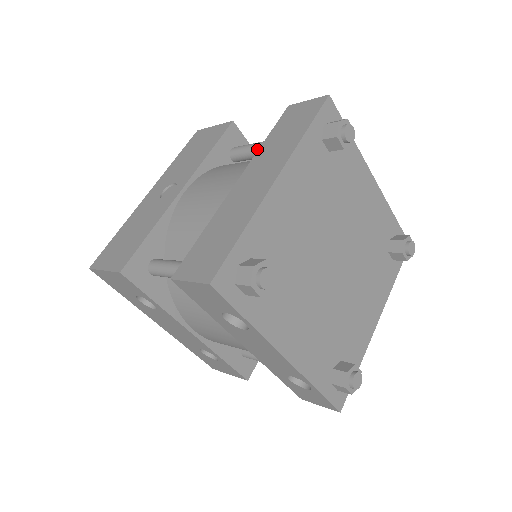
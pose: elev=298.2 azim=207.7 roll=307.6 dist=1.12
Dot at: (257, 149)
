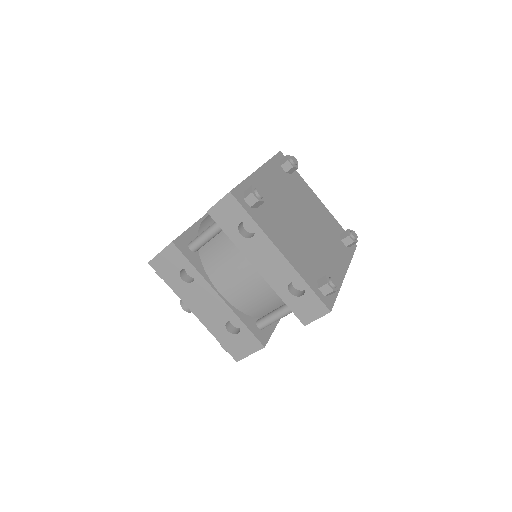
Dot at: occluded
